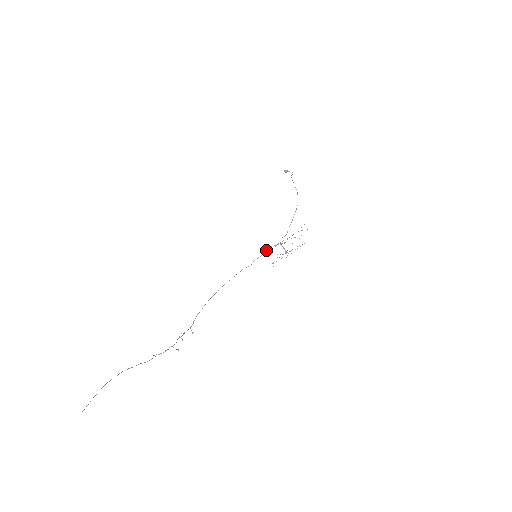
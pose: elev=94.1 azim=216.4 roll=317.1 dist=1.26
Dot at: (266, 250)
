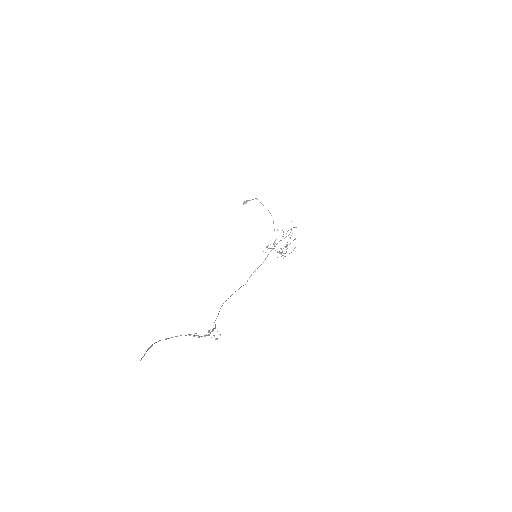
Dot at: occluded
